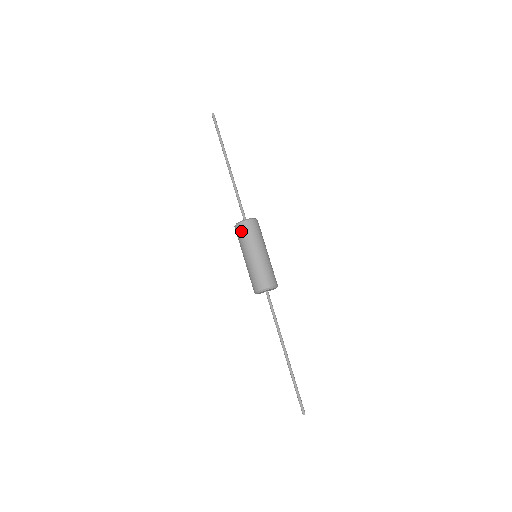
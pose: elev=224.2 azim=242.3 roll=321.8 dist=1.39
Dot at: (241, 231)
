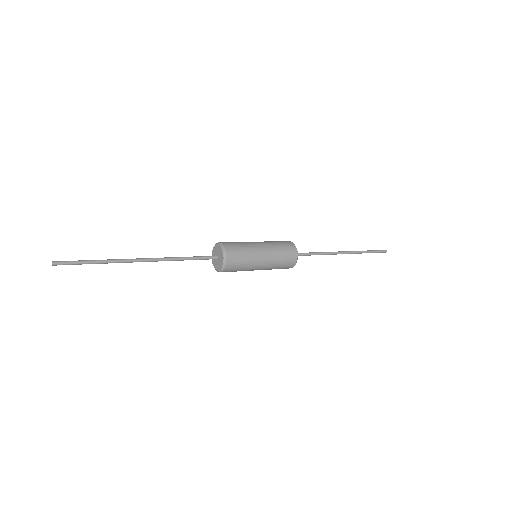
Dot at: occluded
